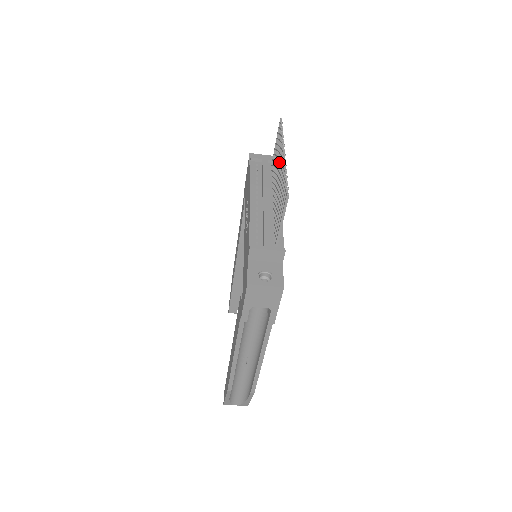
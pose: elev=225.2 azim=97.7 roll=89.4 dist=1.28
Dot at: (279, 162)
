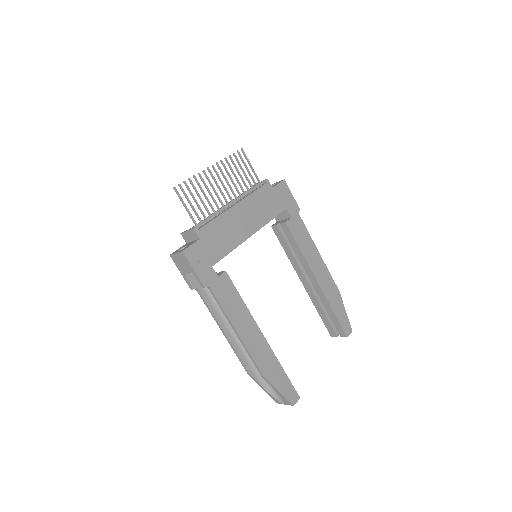
Dot at: (223, 176)
